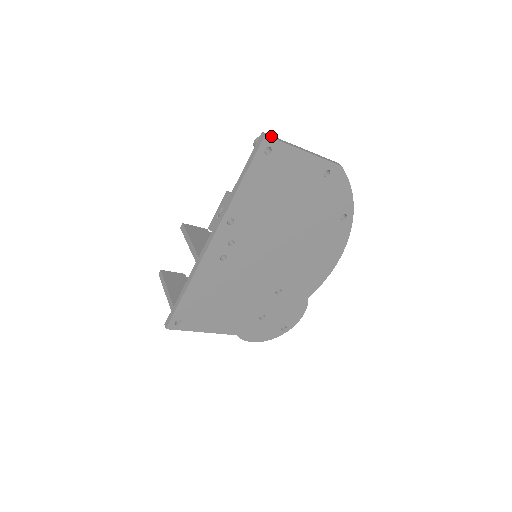
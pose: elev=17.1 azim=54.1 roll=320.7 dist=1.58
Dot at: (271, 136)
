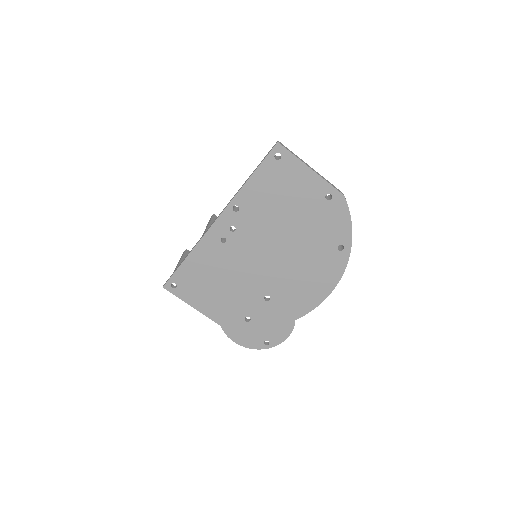
Dot at: (284, 146)
